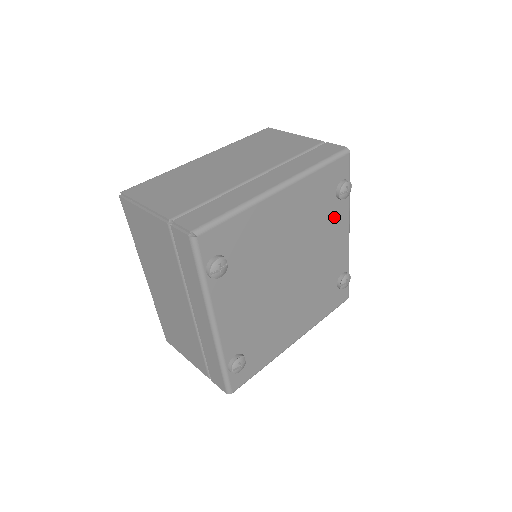
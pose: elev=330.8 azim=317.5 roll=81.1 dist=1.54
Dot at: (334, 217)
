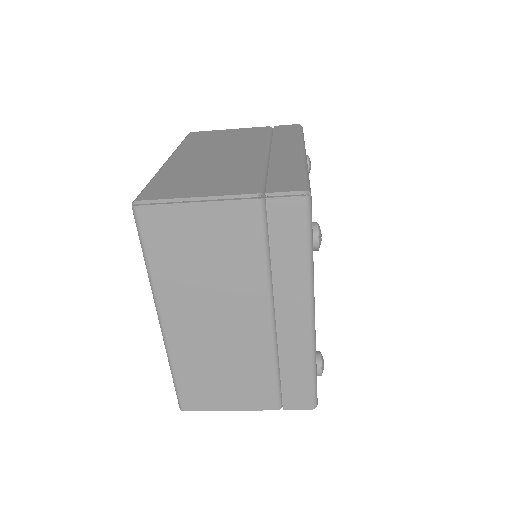
Dot at: occluded
